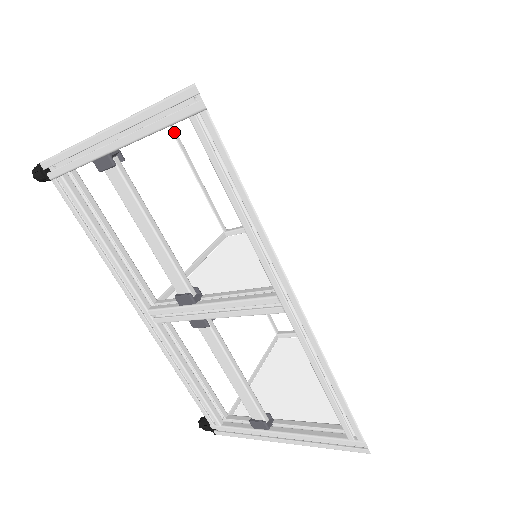
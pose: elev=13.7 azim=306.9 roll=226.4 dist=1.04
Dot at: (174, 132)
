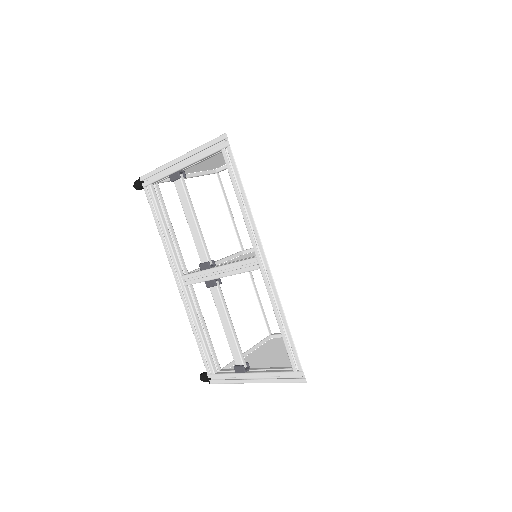
Dot at: (220, 181)
